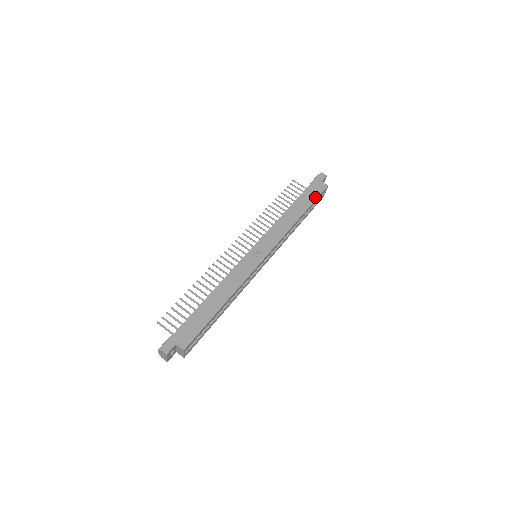
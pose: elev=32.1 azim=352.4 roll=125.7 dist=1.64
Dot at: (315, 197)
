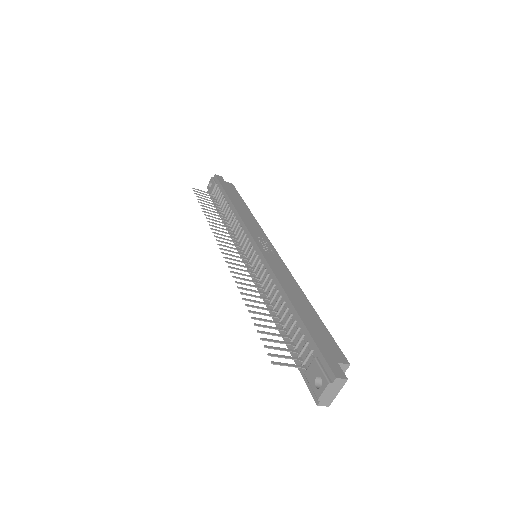
Dot at: (237, 193)
